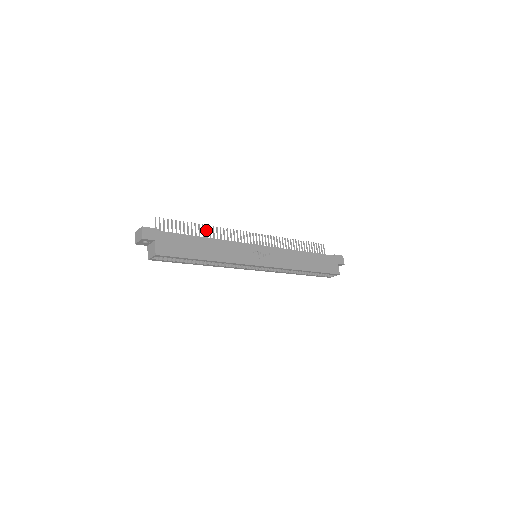
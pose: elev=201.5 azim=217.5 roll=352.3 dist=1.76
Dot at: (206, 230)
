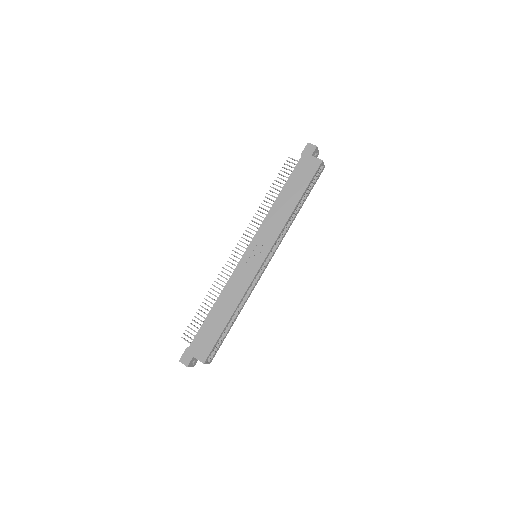
Dot at: occluded
